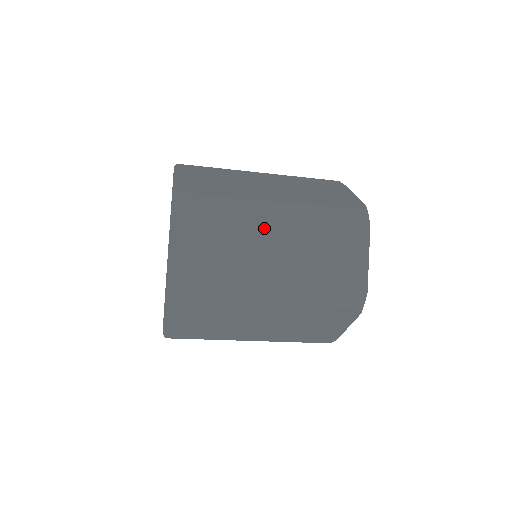
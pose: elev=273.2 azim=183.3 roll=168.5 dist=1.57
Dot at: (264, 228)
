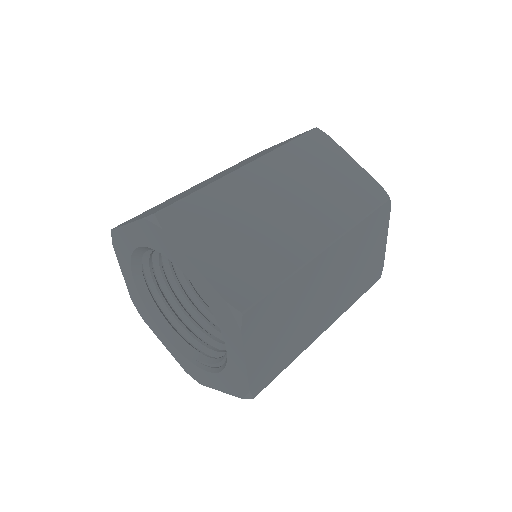
Dot at: (319, 279)
